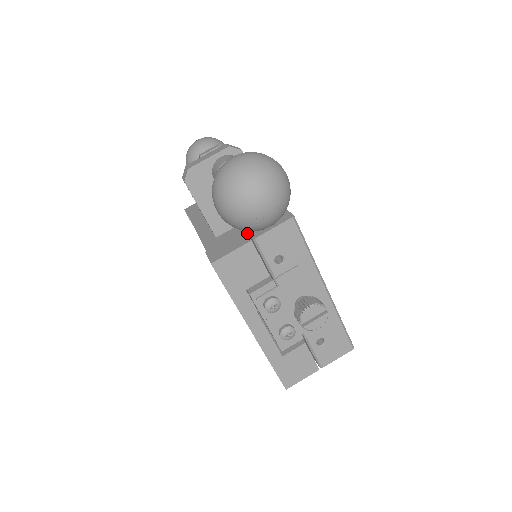
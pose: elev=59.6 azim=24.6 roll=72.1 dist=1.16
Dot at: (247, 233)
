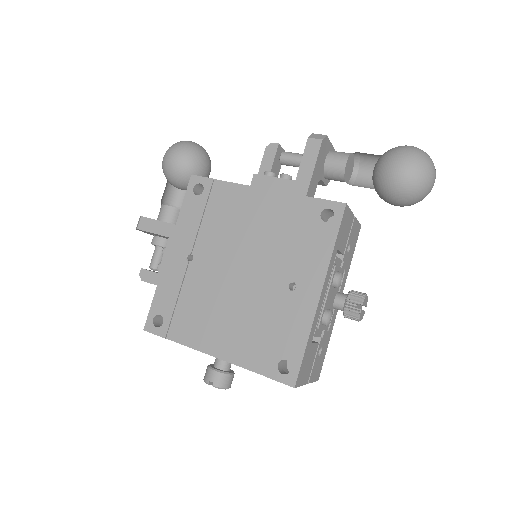
Dot at: occluded
